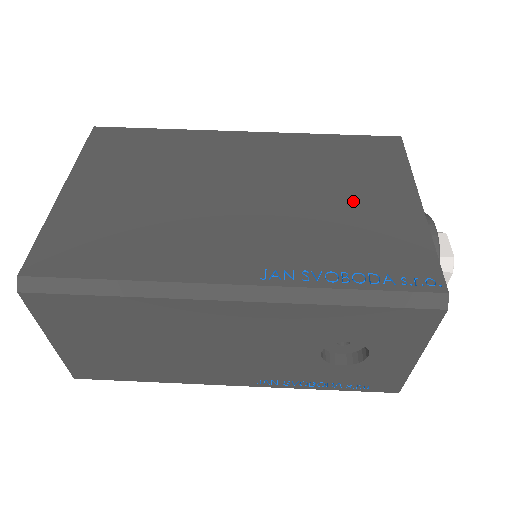
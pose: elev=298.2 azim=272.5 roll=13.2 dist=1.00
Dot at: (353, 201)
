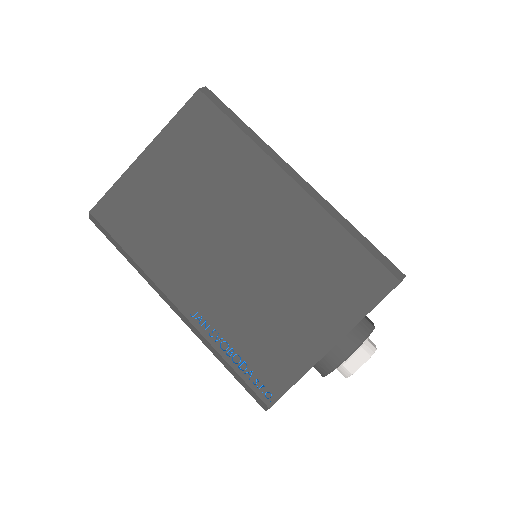
Dot at: (293, 309)
